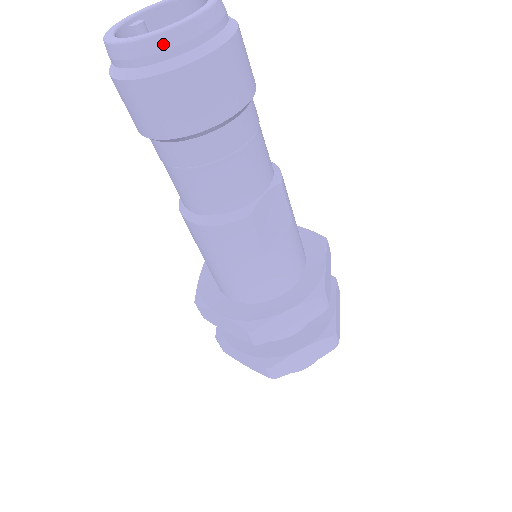
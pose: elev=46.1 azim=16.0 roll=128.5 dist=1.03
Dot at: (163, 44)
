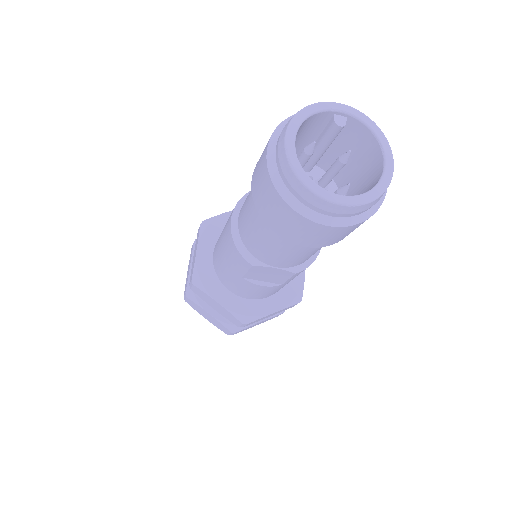
Dot at: (296, 185)
